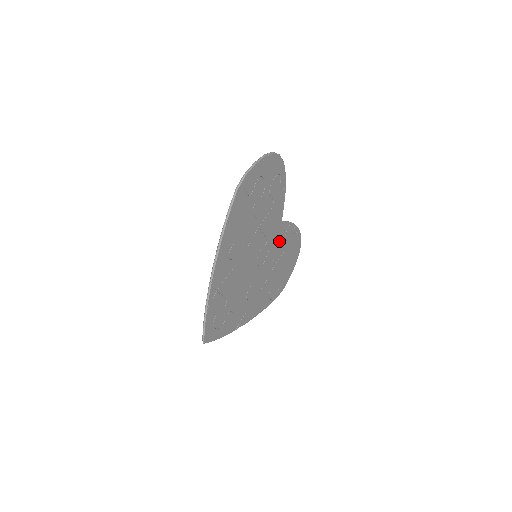
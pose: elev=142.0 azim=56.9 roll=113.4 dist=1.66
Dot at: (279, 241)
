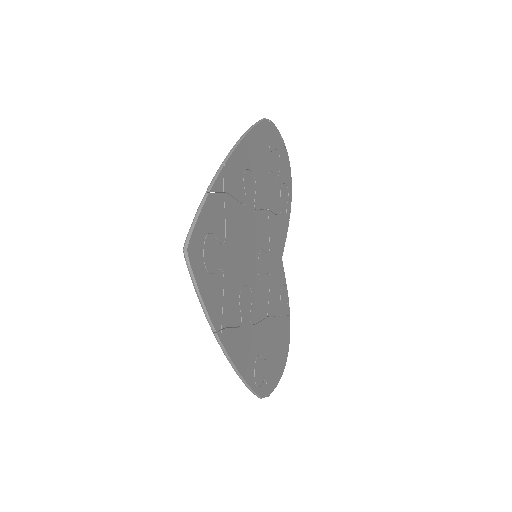
Dot at: (276, 285)
